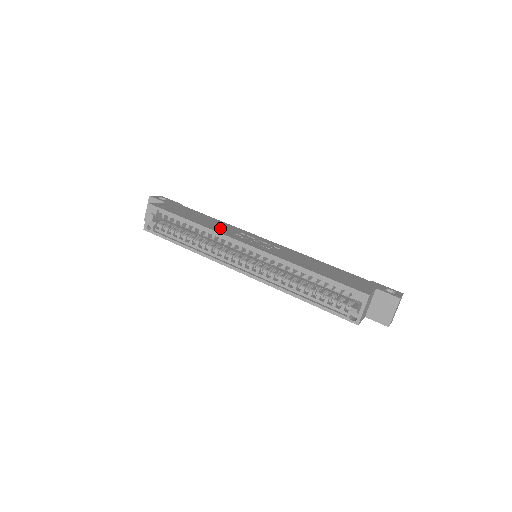
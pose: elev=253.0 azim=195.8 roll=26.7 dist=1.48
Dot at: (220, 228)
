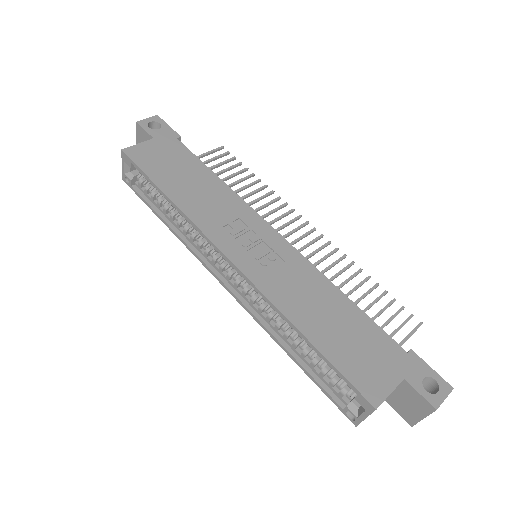
Dot at: (207, 210)
